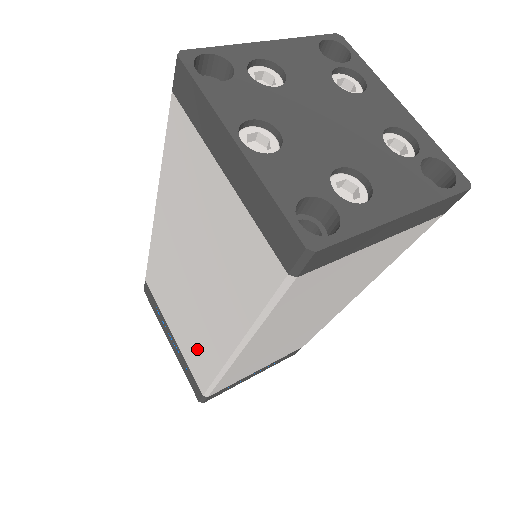
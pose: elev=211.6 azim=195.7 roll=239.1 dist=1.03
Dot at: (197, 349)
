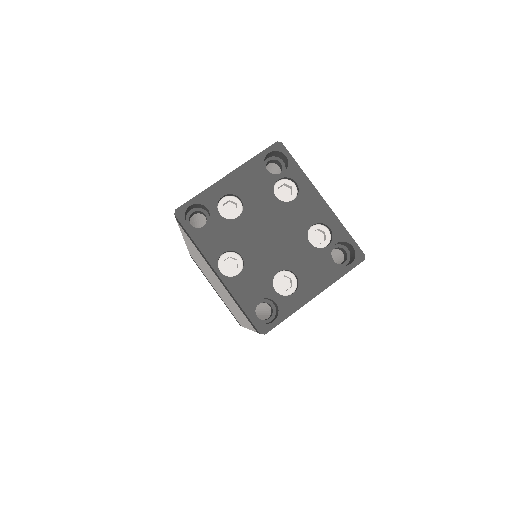
Dot at: occluded
